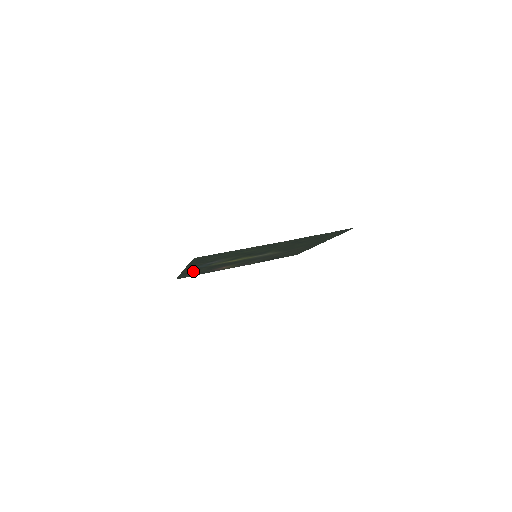
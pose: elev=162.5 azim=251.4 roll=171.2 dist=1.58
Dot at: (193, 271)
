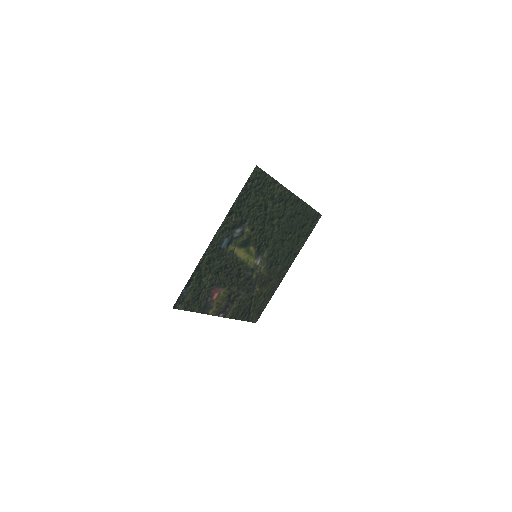
Dot at: (205, 270)
